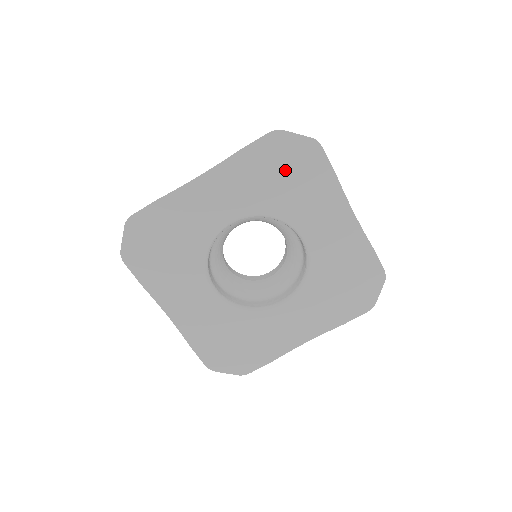
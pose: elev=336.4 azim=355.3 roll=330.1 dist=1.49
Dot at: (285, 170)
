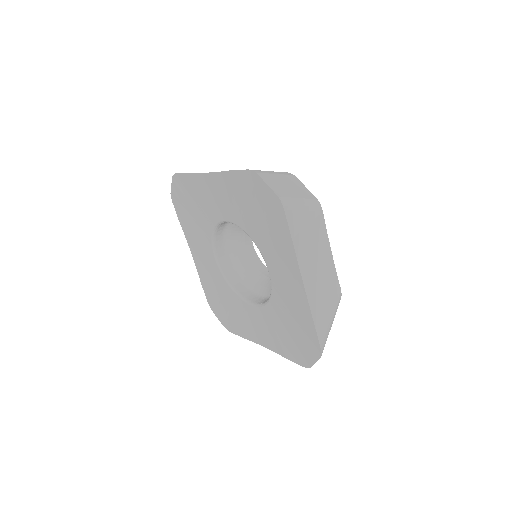
Dot at: (259, 208)
